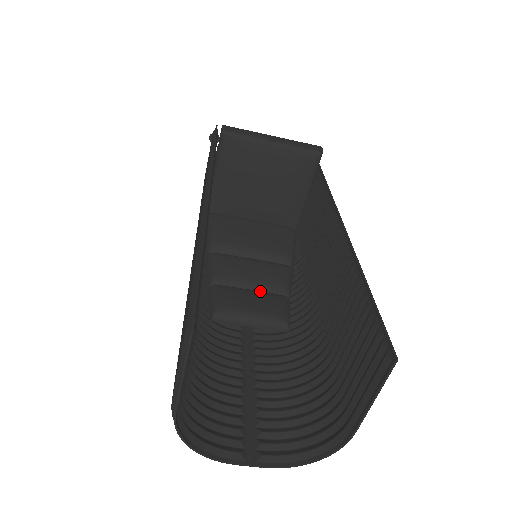
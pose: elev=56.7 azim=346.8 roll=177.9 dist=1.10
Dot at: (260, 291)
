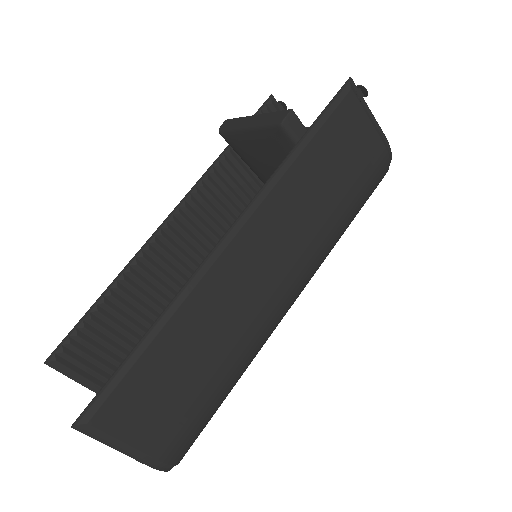
Dot at: occluded
